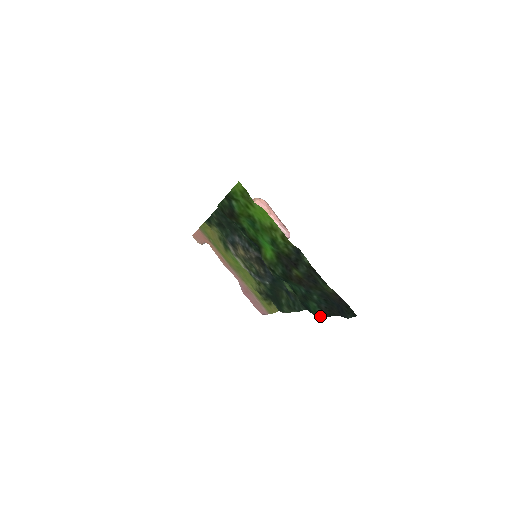
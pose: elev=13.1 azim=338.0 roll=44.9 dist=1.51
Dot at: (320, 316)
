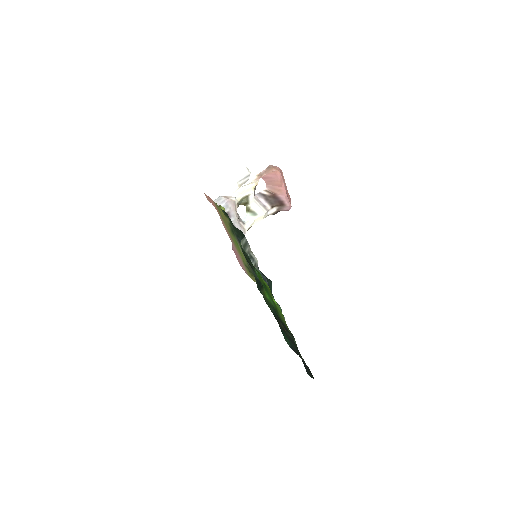
Dot at: (289, 345)
